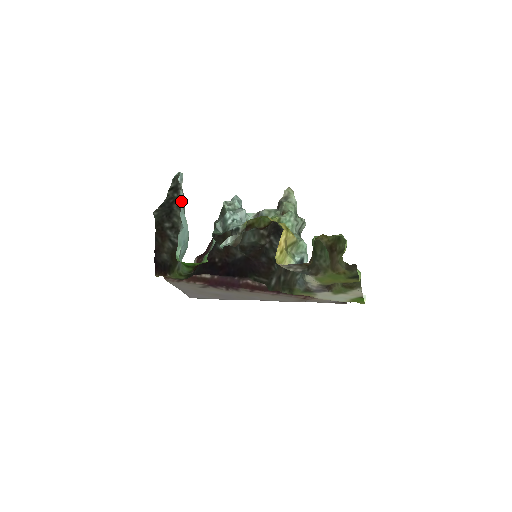
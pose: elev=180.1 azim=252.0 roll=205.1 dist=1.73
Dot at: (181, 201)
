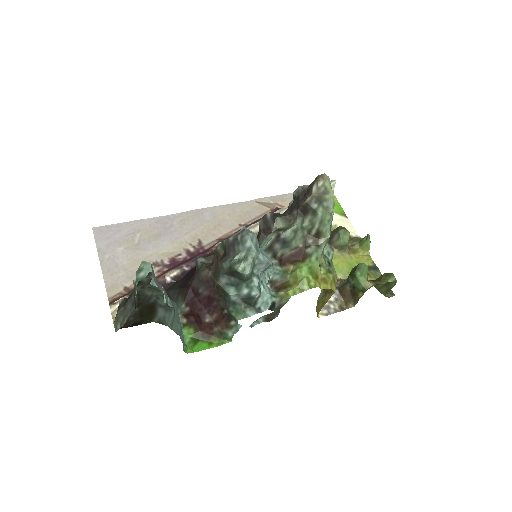
Dot at: (149, 282)
